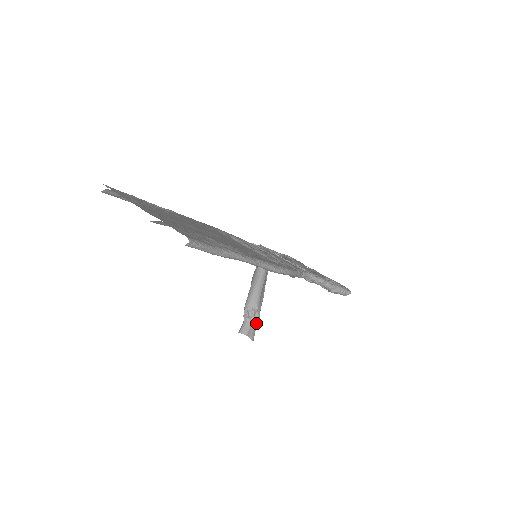
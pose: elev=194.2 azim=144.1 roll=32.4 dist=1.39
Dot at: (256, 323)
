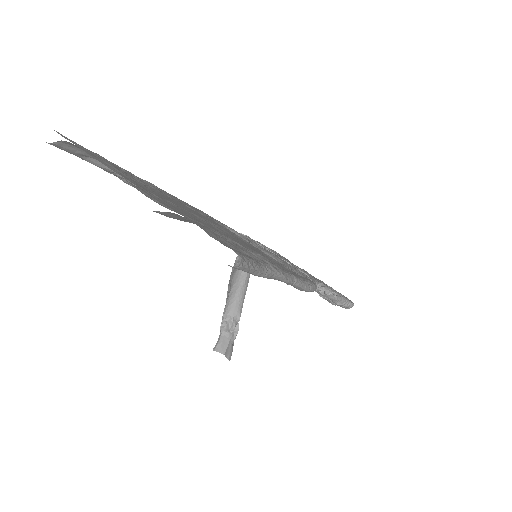
Dot at: occluded
